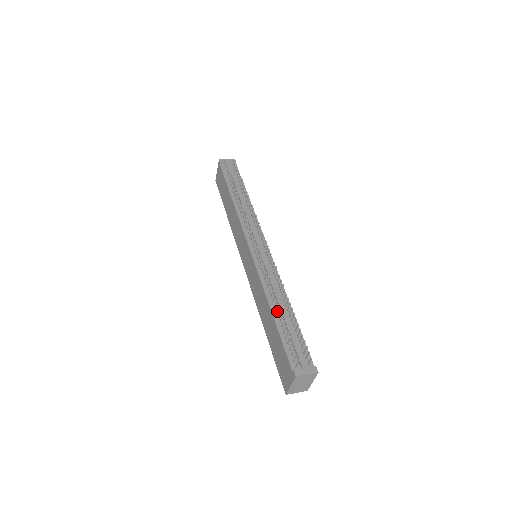
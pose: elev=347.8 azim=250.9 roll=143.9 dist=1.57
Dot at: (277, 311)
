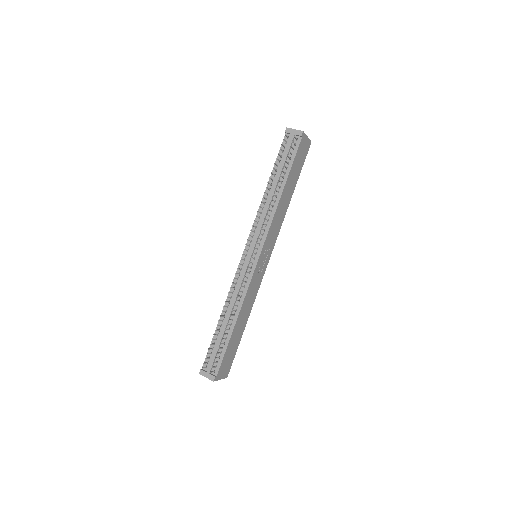
Dot at: (223, 320)
